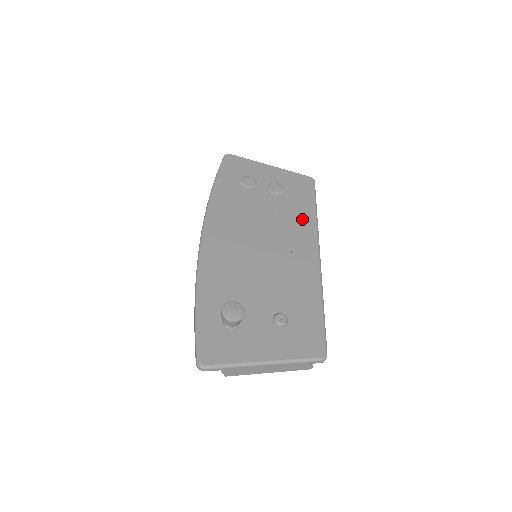
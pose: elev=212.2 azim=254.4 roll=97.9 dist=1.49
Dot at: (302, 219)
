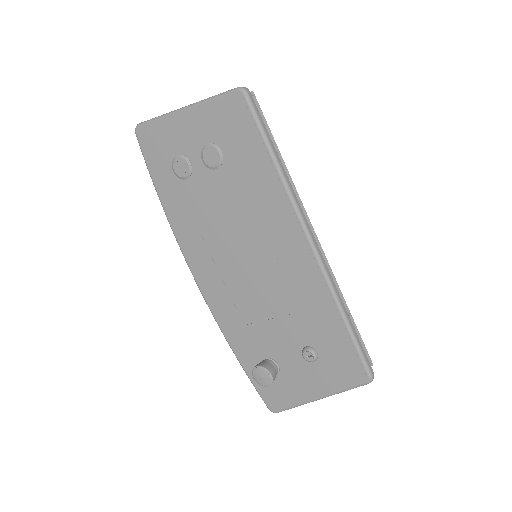
Dot at: (266, 194)
